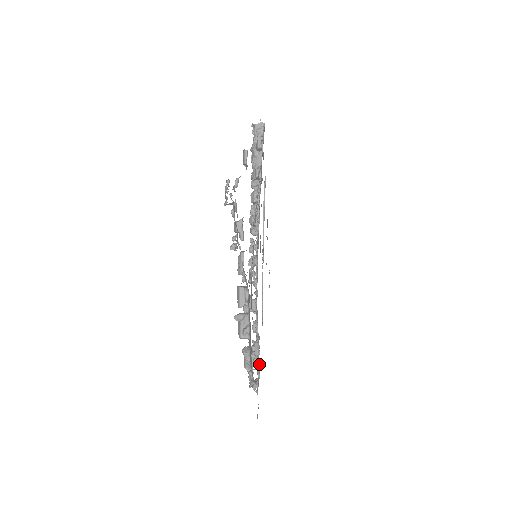
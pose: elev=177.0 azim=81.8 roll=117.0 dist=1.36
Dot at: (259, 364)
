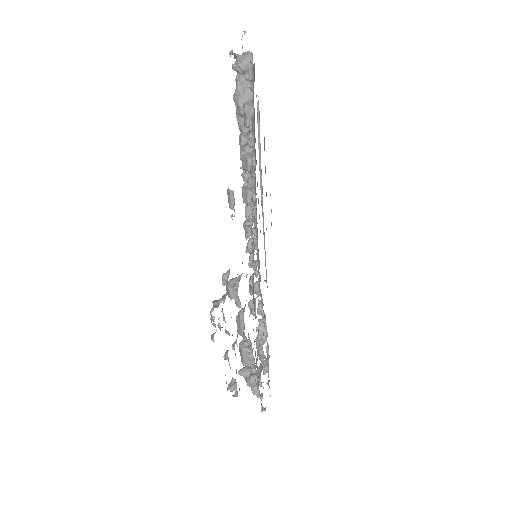
Dot at: (268, 346)
